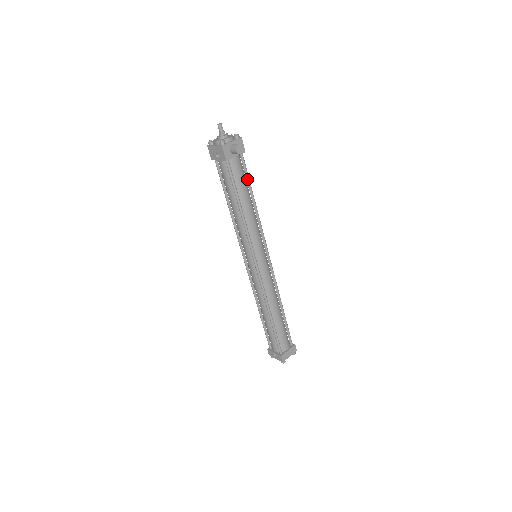
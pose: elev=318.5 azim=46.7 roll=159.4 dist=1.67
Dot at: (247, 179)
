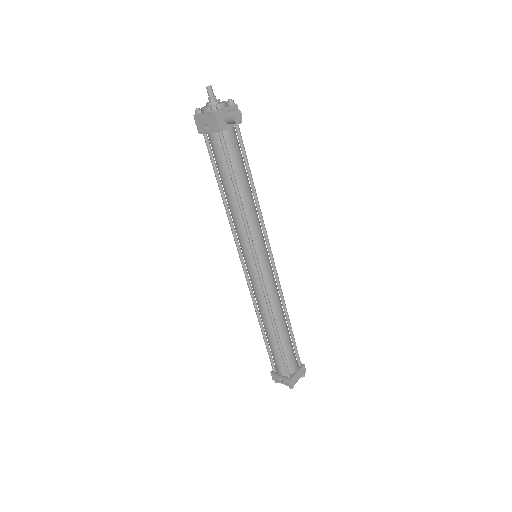
Dot at: (244, 157)
